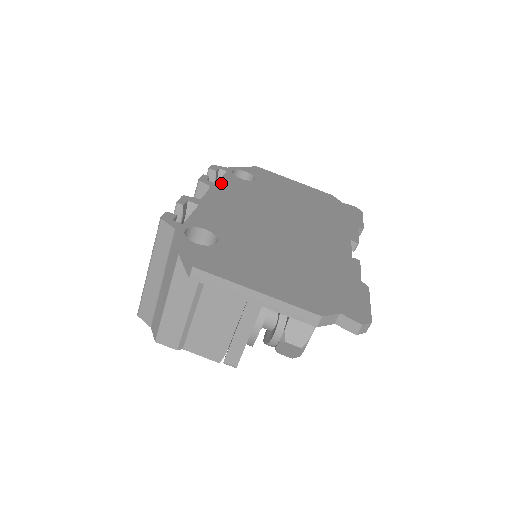
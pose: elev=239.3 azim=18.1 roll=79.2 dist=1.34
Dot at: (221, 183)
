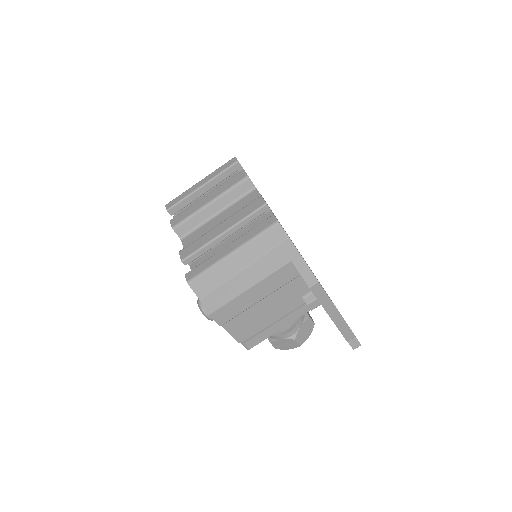
Dot at: occluded
